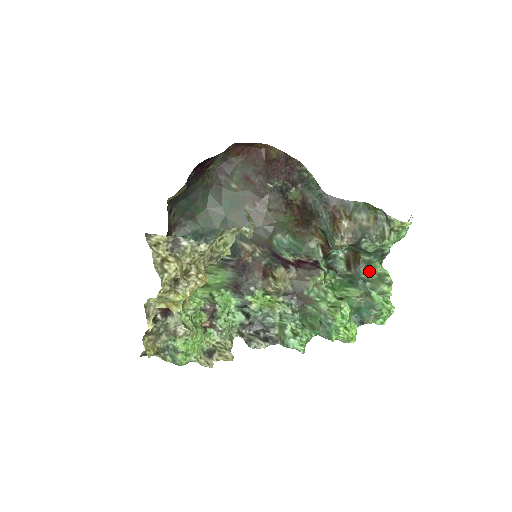
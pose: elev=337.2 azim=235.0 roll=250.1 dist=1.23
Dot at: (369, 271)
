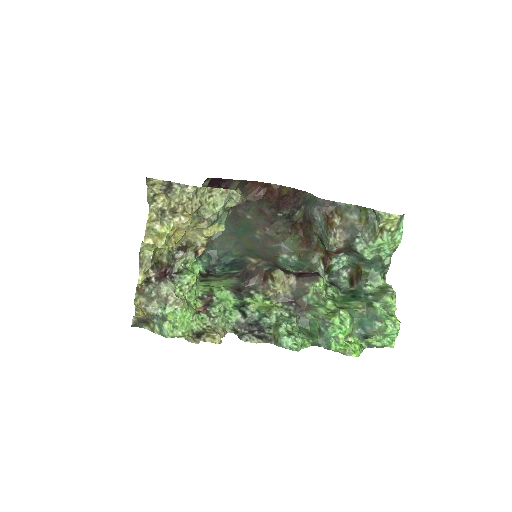
Dot at: (371, 284)
